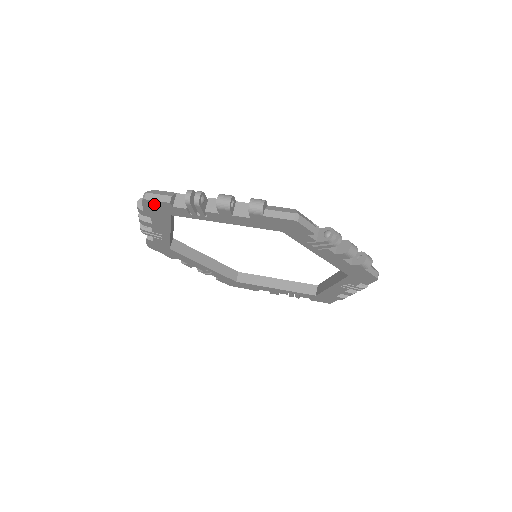
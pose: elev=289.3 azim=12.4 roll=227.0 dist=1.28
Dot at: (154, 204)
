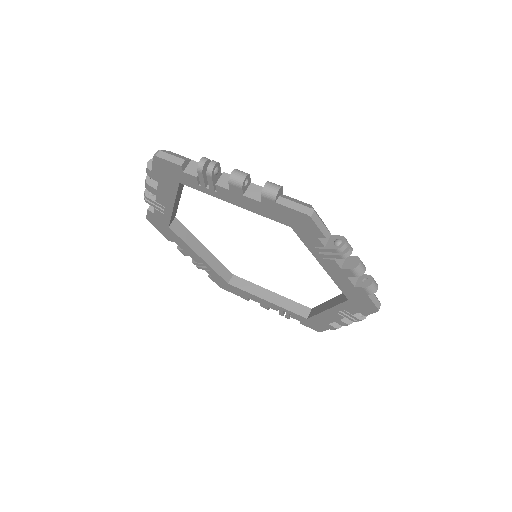
Dot at: (165, 165)
